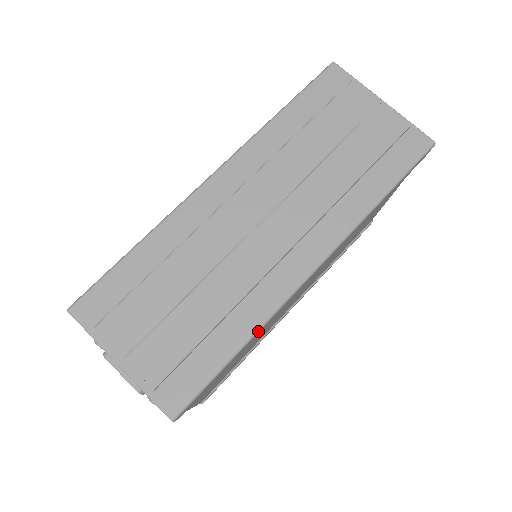
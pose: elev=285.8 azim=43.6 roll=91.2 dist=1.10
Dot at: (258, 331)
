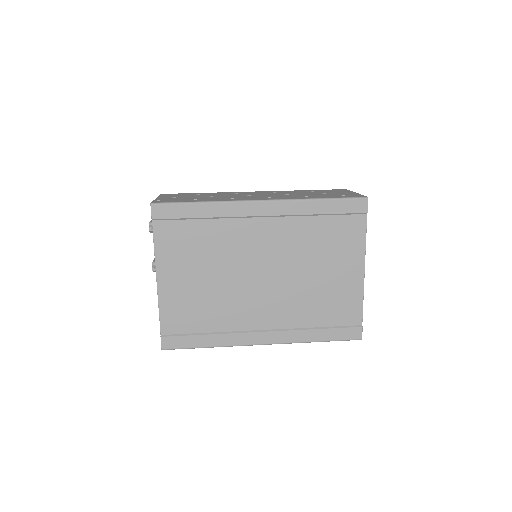
Dot at: (215, 202)
